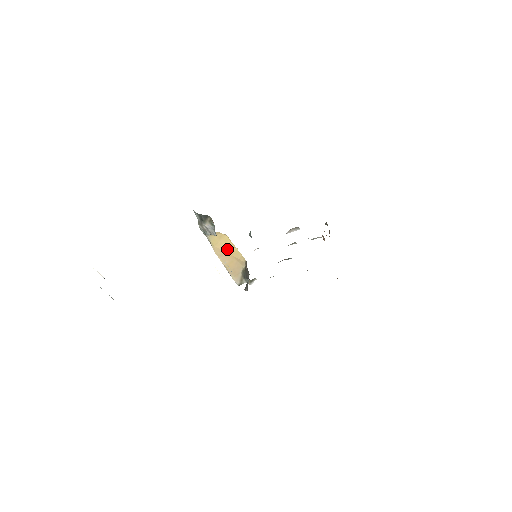
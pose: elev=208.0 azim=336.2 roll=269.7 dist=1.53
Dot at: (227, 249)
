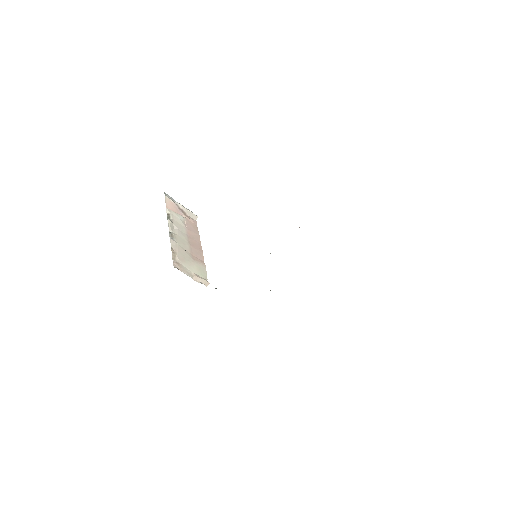
Dot at: occluded
